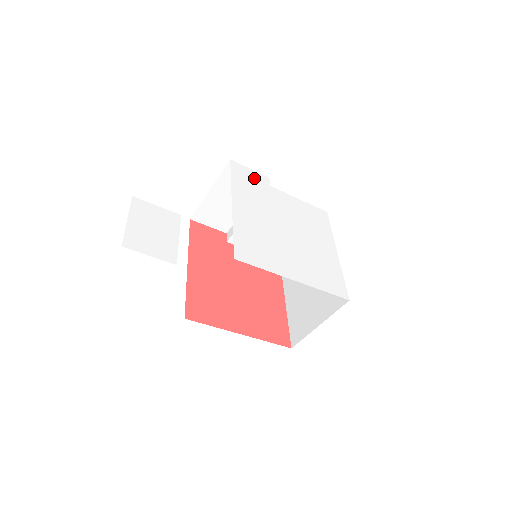
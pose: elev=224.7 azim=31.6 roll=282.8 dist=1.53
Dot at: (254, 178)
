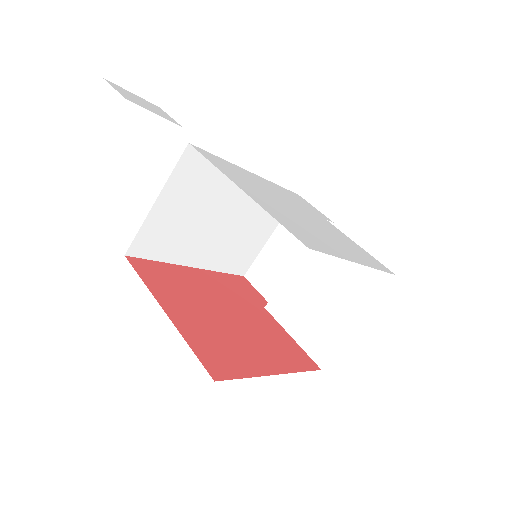
Dot at: (311, 207)
